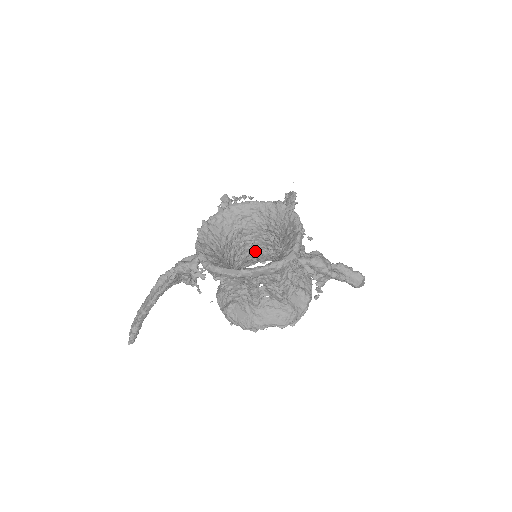
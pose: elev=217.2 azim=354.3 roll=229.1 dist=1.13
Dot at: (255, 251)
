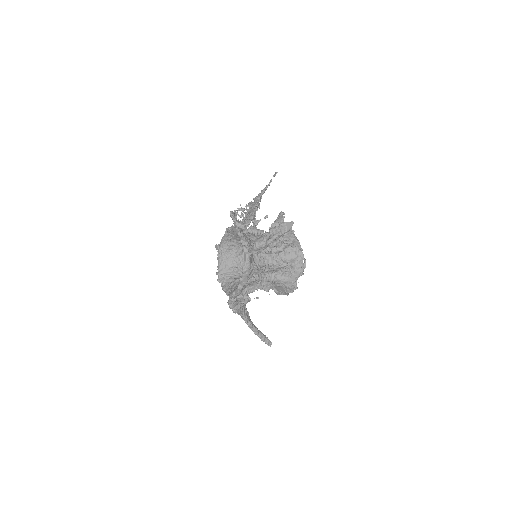
Dot at: occluded
